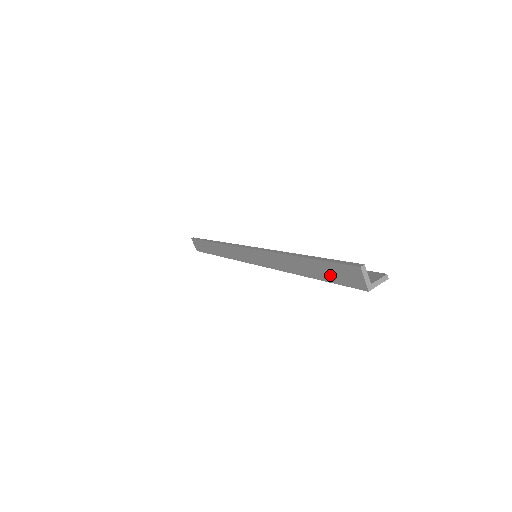
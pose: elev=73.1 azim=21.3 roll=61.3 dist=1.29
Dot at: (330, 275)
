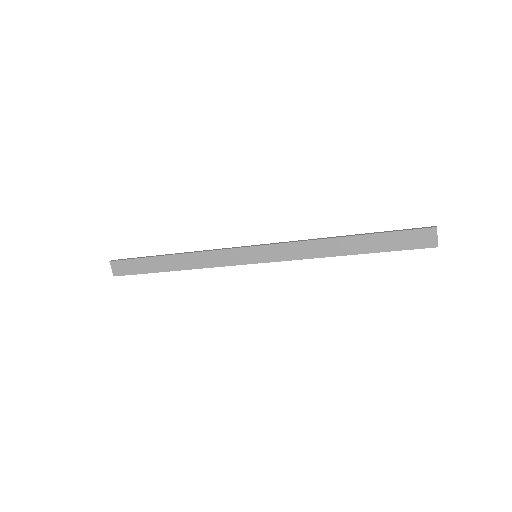
Dot at: (392, 244)
